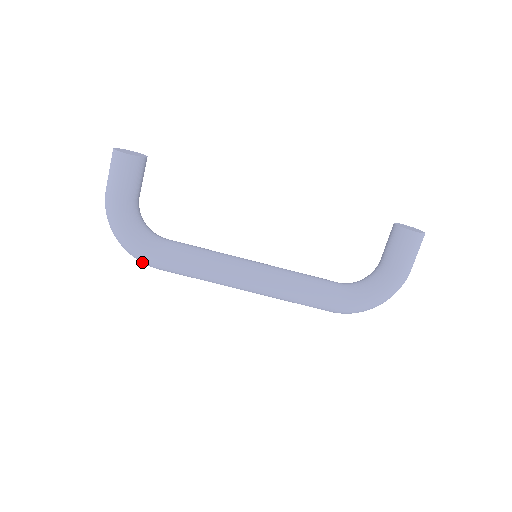
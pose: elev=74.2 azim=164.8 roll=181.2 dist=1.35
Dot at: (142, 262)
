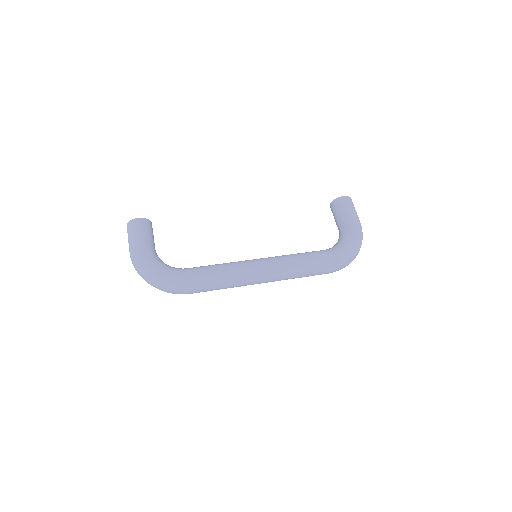
Dot at: (175, 288)
